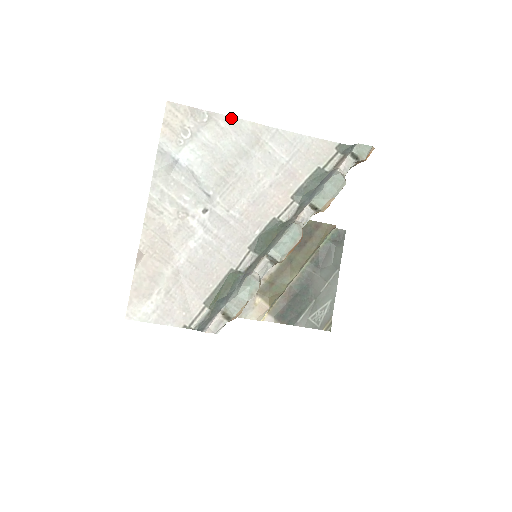
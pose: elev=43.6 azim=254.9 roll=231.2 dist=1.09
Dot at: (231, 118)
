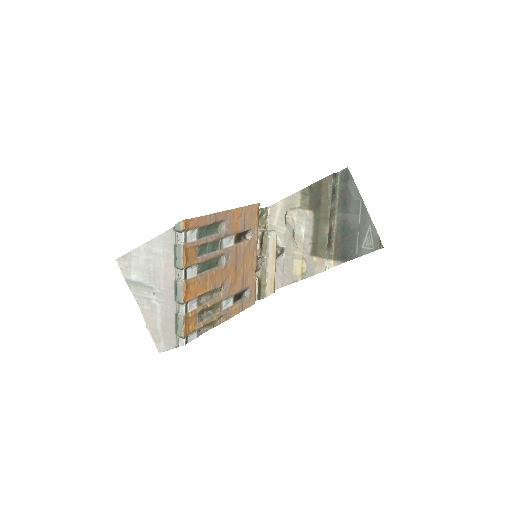
Dot at: (135, 249)
